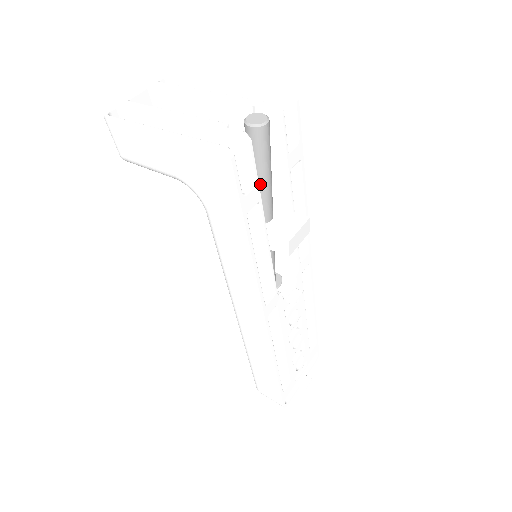
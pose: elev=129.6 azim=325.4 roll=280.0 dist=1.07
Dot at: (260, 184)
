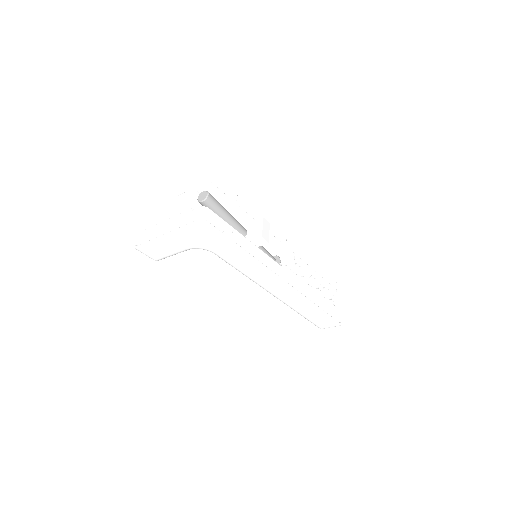
Dot at: (227, 221)
